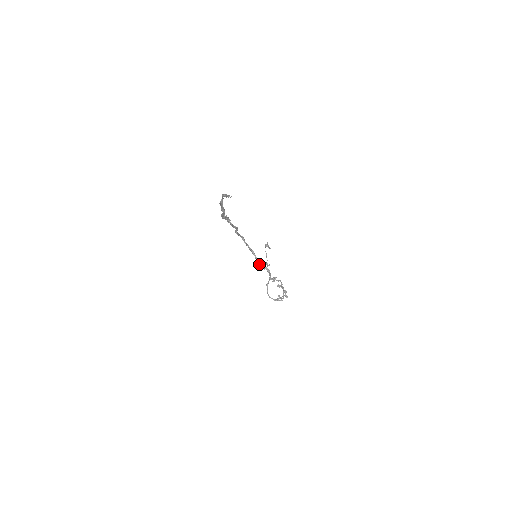
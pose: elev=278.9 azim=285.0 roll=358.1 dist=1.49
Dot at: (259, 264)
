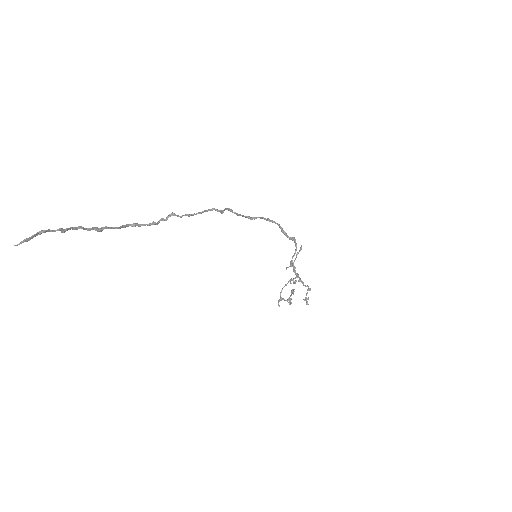
Dot at: (292, 257)
